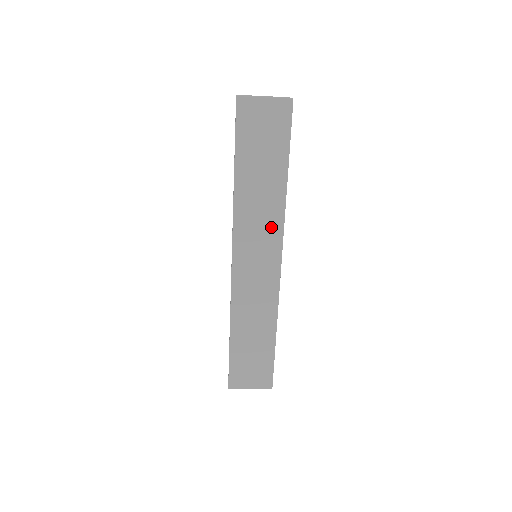
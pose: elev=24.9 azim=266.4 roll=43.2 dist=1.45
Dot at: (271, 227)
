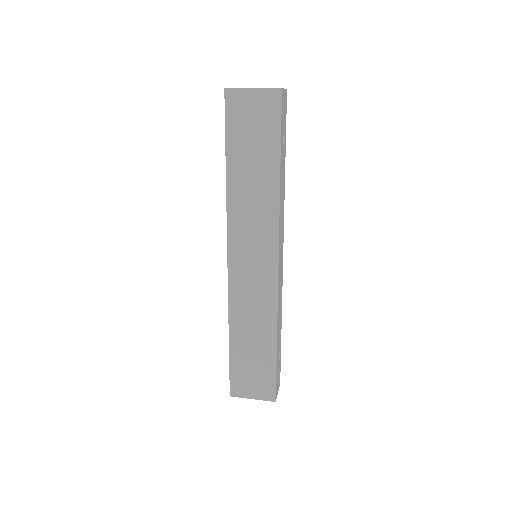
Dot at: (266, 224)
